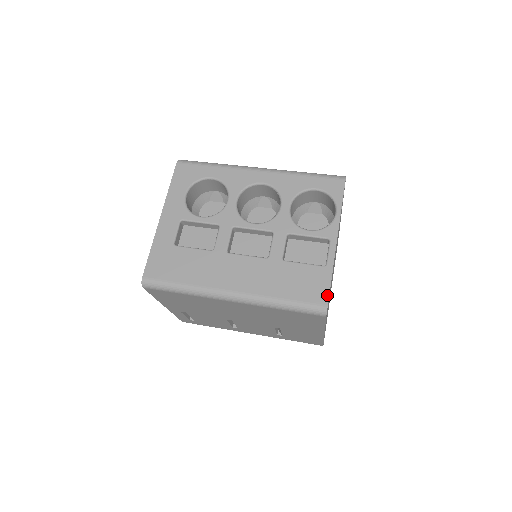
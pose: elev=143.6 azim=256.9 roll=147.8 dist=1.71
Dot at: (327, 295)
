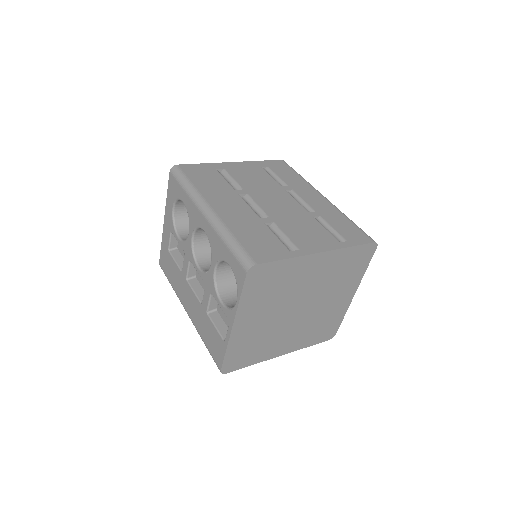
Dot at: (221, 363)
